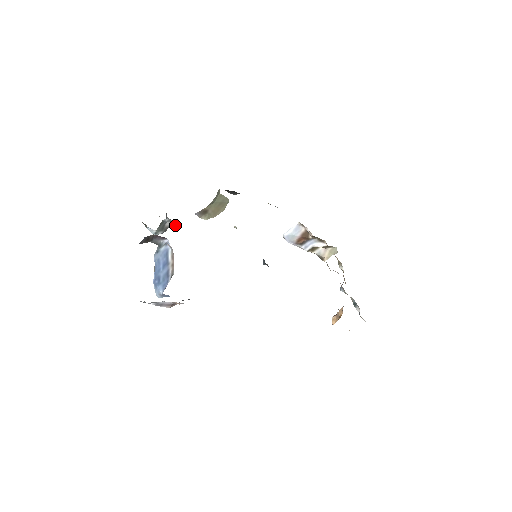
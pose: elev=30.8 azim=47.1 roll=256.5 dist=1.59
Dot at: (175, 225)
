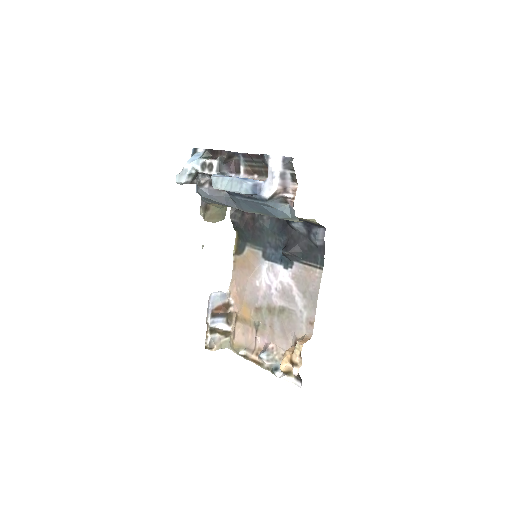
Dot at: (203, 186)
